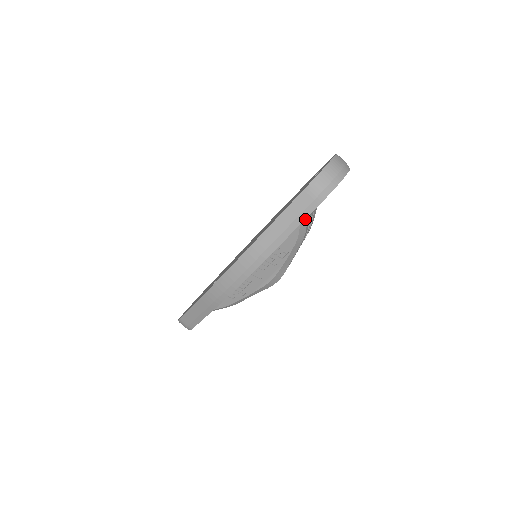
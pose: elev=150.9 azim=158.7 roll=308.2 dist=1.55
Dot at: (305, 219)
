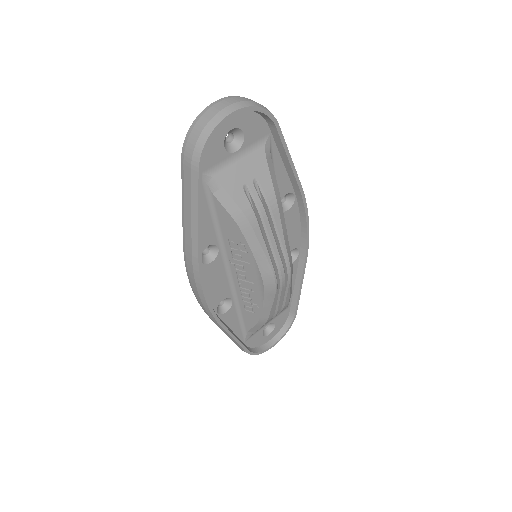
Dot at: (224, 195)
